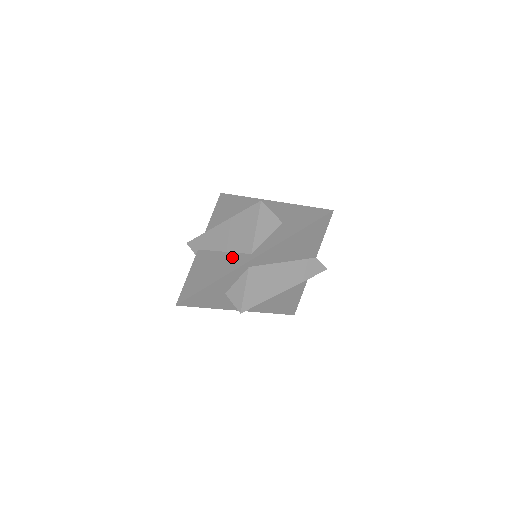
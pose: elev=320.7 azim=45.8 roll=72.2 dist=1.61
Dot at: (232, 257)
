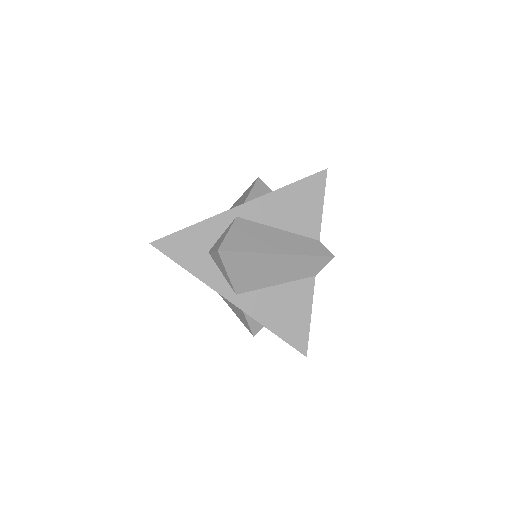
Dot at: occluded
